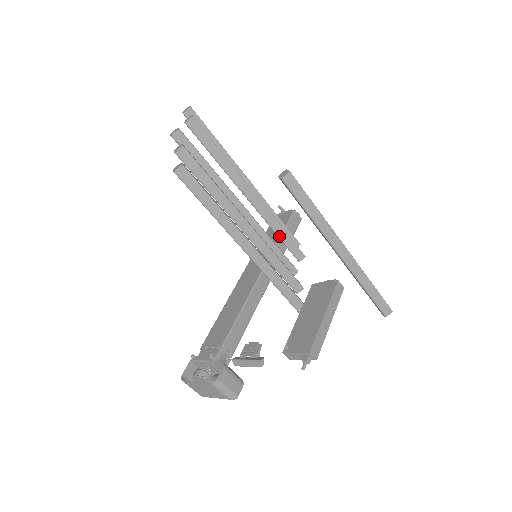
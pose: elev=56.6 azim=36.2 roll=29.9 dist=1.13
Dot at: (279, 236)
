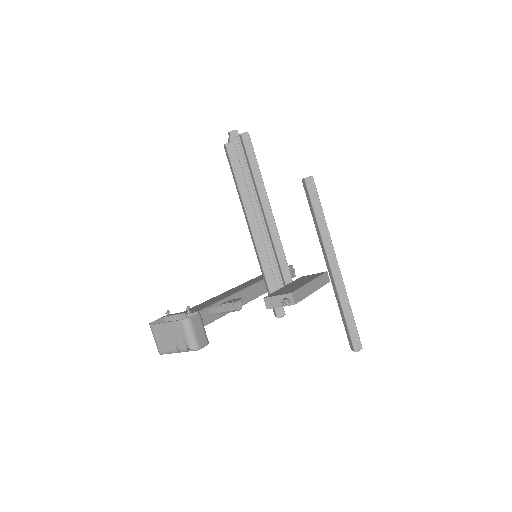
Dot at: (278, 257)
